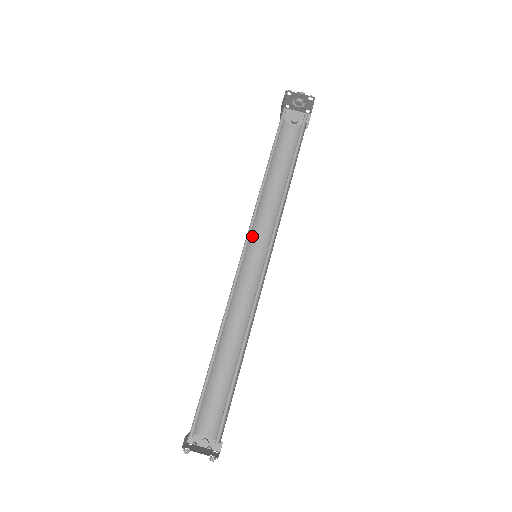
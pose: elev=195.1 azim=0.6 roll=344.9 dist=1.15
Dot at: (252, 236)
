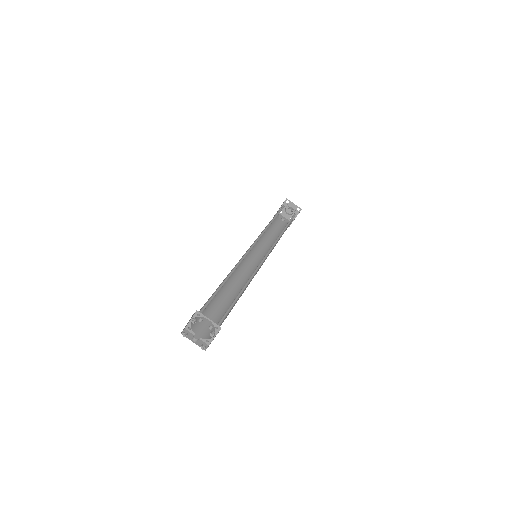
Dot at: (252, 250)
